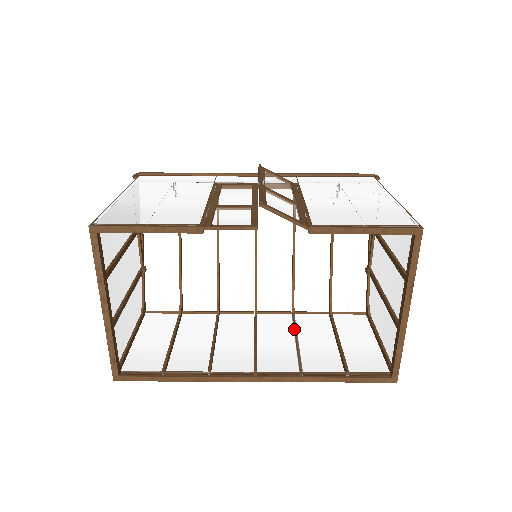
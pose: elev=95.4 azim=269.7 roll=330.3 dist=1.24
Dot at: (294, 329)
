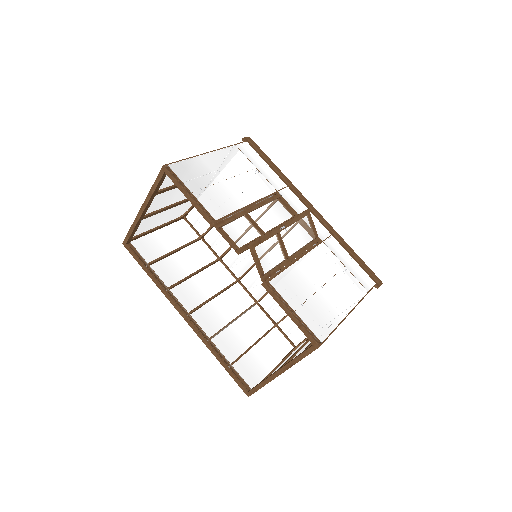
Dot at: (242, 313)
